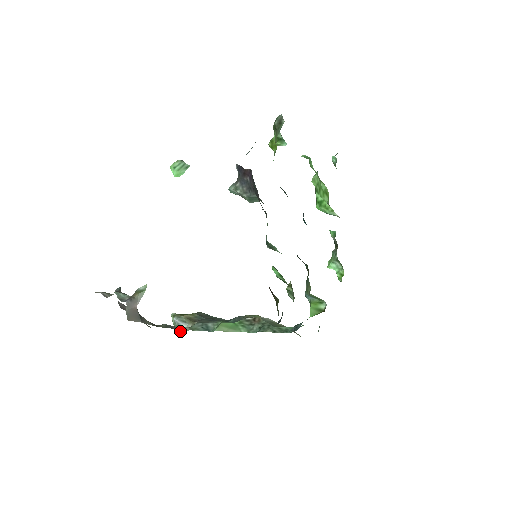
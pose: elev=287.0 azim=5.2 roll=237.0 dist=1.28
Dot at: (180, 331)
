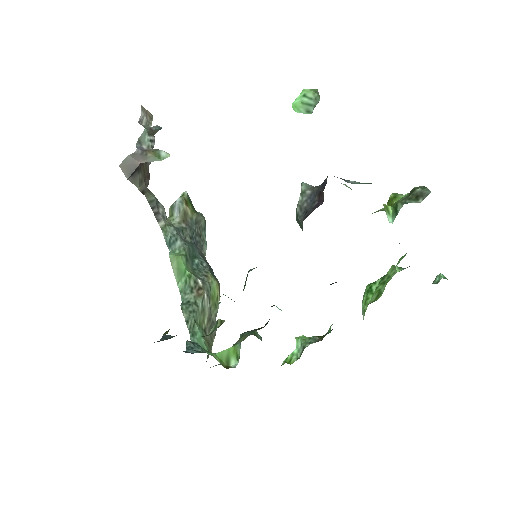
Dot at: (171, 212)
